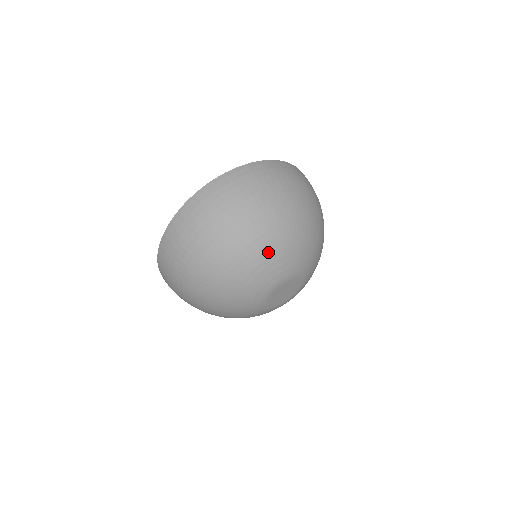
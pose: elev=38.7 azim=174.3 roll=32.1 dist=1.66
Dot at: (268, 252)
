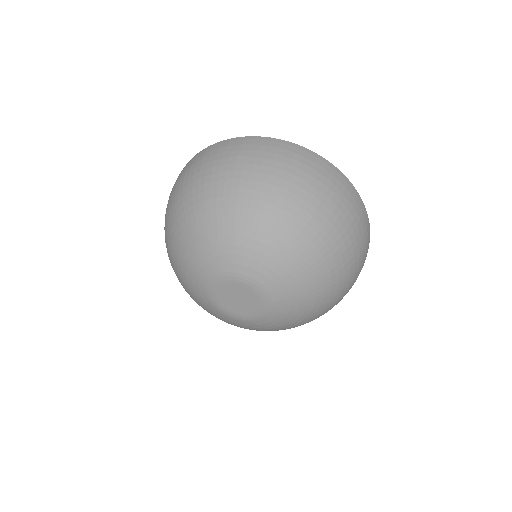
Dot at: (239, 230)
